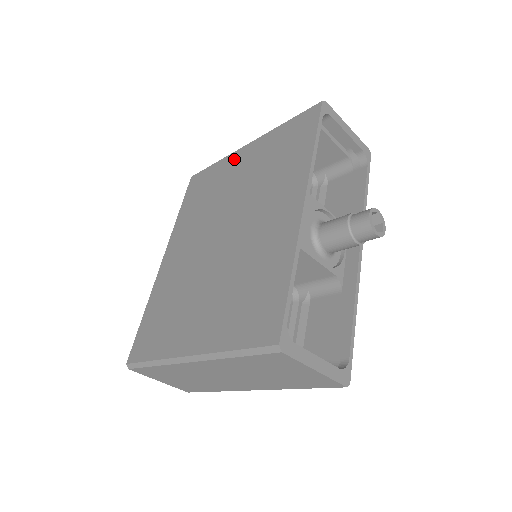
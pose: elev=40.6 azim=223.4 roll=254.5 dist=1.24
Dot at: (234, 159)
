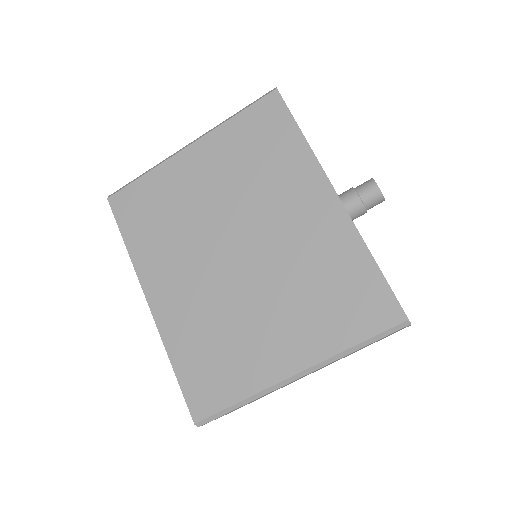
Dot at: (179, 166)
